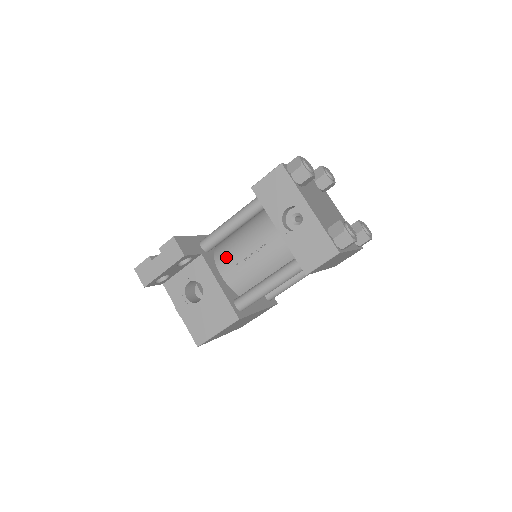
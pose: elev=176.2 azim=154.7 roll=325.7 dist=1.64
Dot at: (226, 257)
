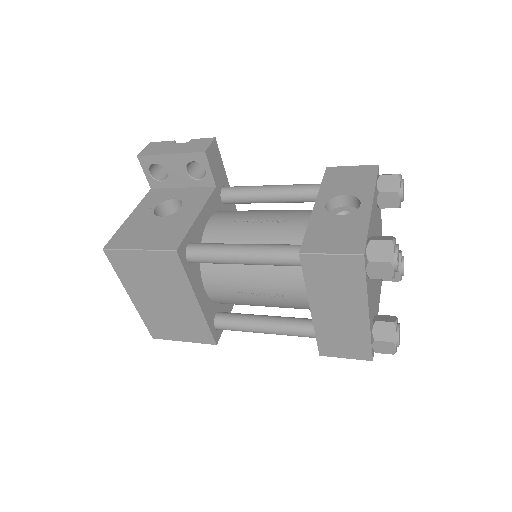
Dot at: (233, 212)
